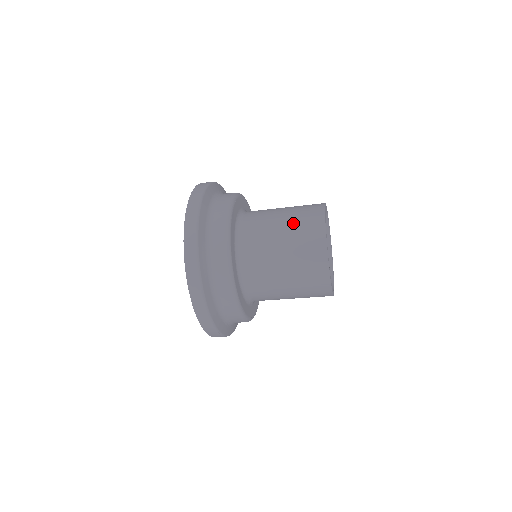
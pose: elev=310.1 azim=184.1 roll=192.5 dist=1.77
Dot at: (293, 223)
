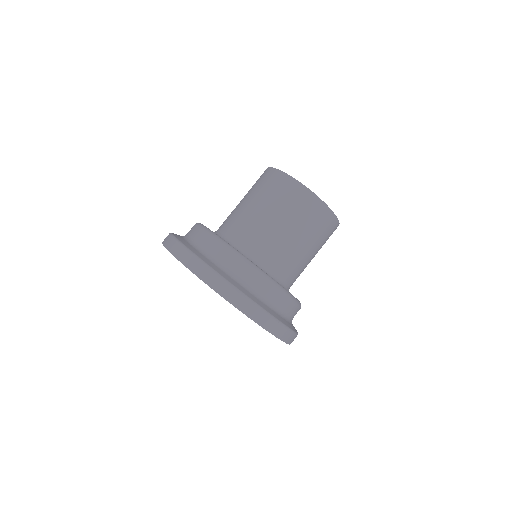
Dot at: occluded
